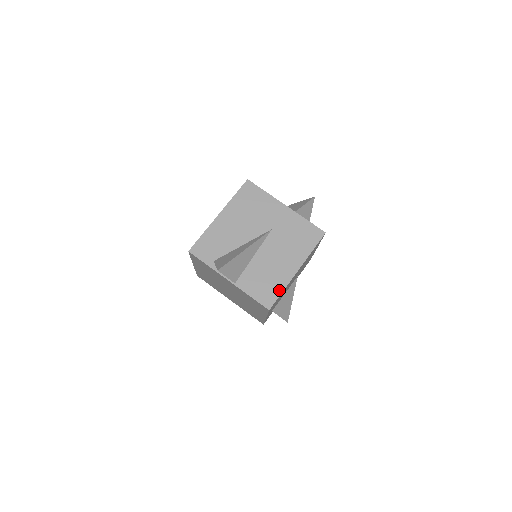
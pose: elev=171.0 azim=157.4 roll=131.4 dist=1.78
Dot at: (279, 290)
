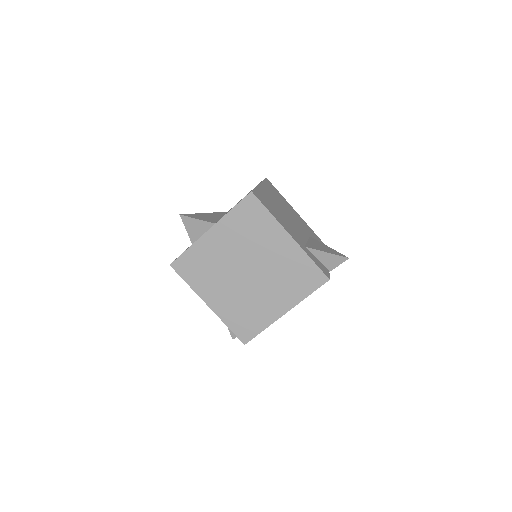
Dot at: occluded
